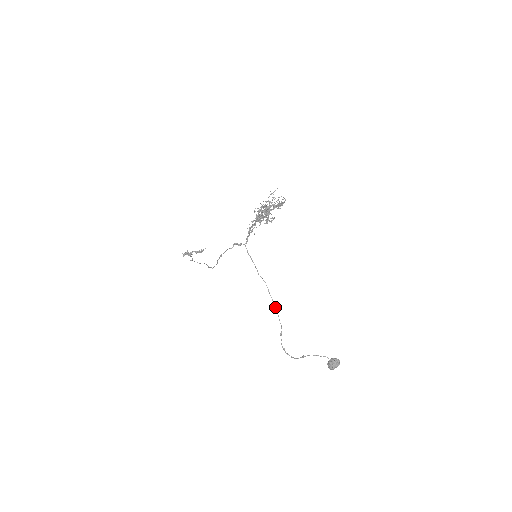
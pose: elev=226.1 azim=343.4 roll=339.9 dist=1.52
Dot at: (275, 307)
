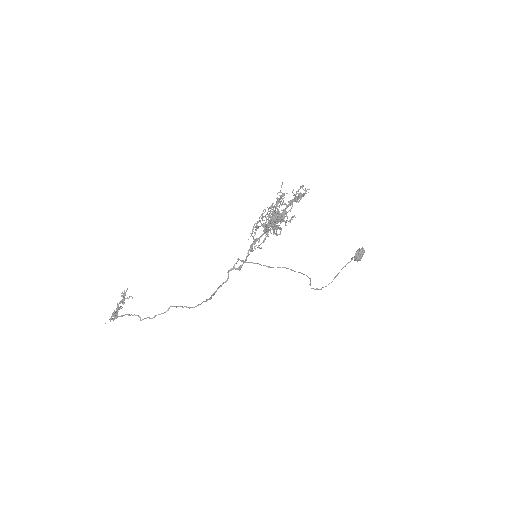
Dot at: (303, 274)
